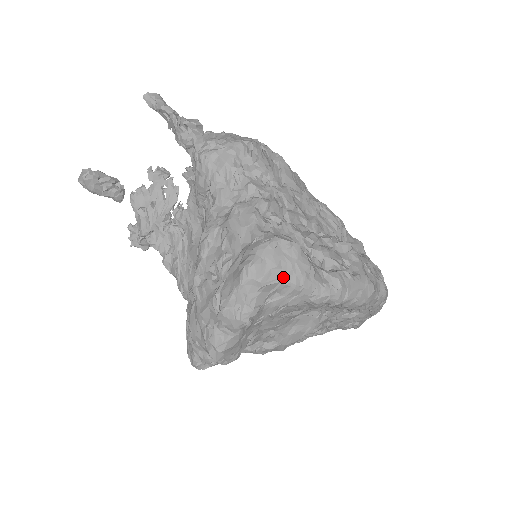
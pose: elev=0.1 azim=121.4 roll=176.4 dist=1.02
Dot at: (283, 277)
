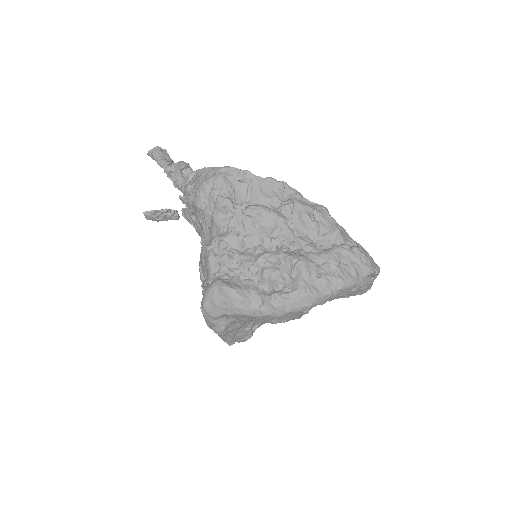
Dot at: (226, 311)
